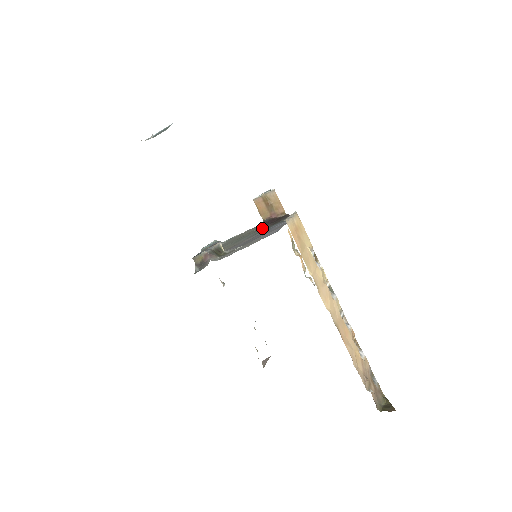
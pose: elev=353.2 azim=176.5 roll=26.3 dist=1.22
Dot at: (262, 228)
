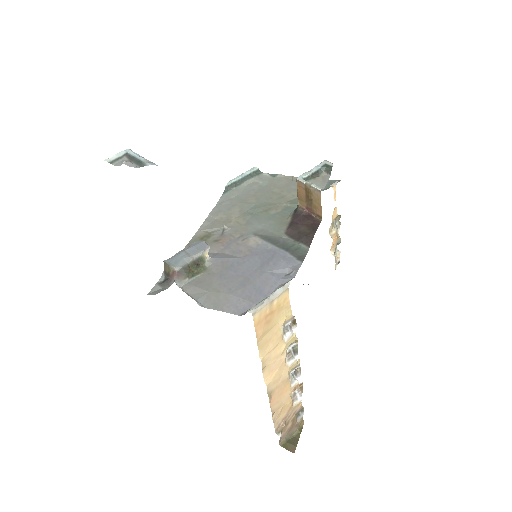
Dot at: (281, 227)
